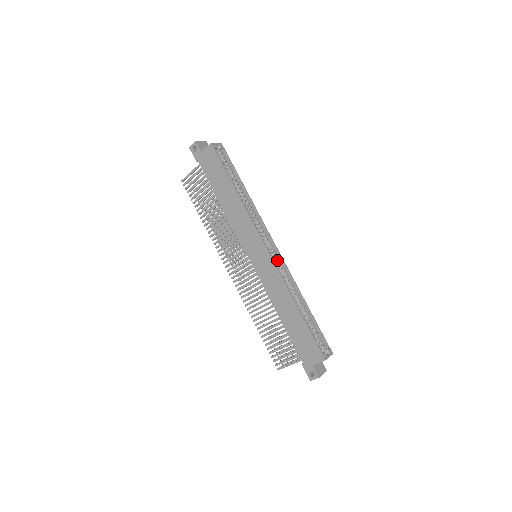
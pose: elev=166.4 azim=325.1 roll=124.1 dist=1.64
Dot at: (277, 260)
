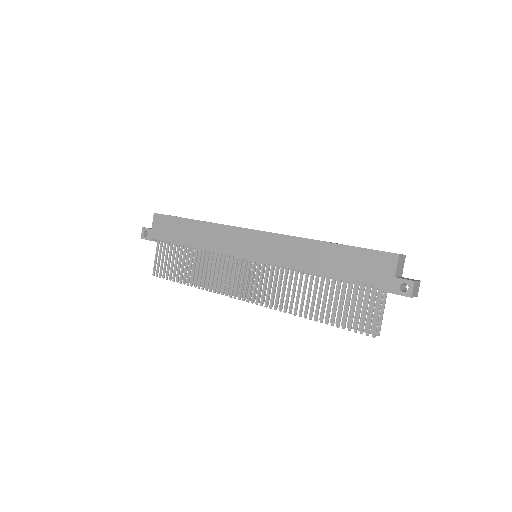
Dot at: occluded
